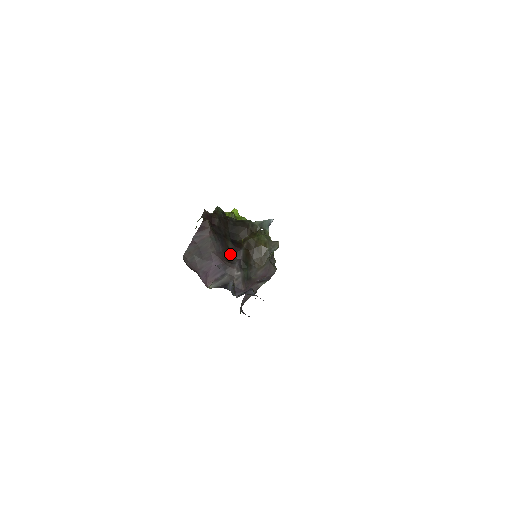
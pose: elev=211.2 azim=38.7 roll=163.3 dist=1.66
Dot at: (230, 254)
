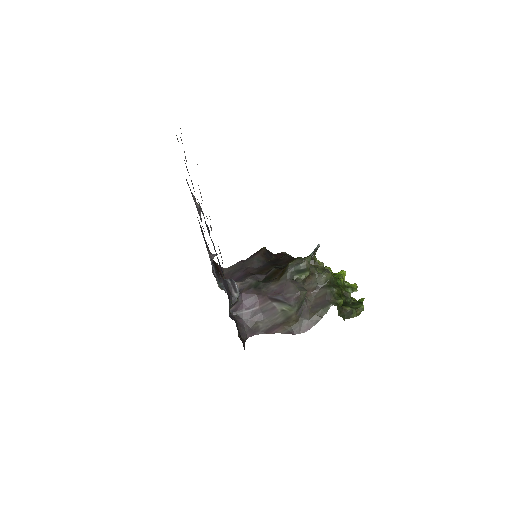
Dot at: (263, 272)
